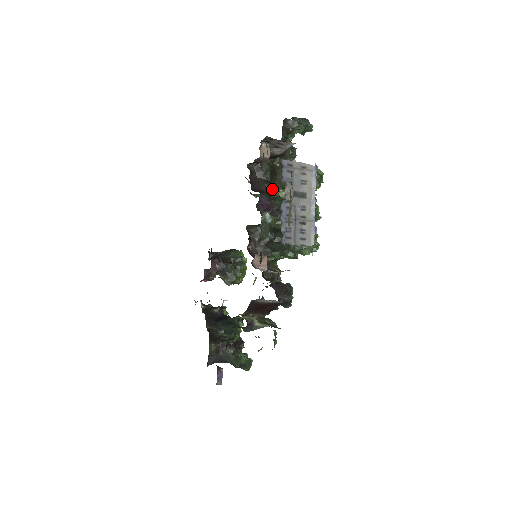
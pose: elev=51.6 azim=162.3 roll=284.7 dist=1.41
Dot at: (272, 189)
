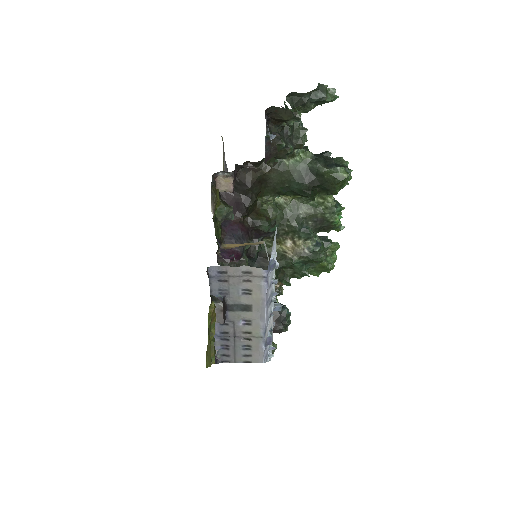
Dot at: (261, 200)
